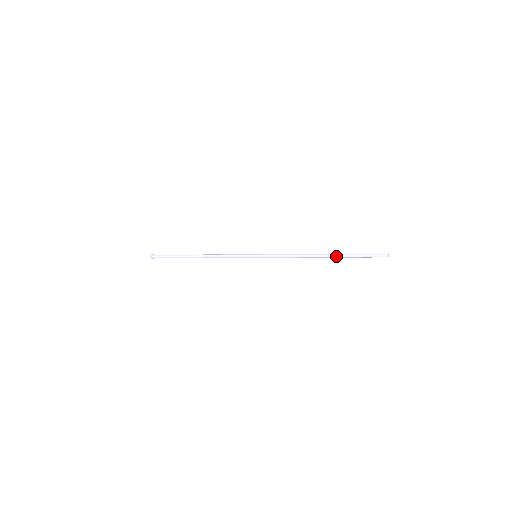
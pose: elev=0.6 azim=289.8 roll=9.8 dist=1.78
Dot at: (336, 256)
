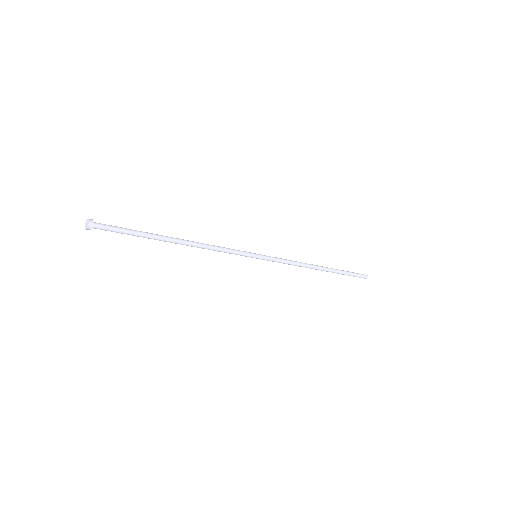
Dot at: (332, 271)
